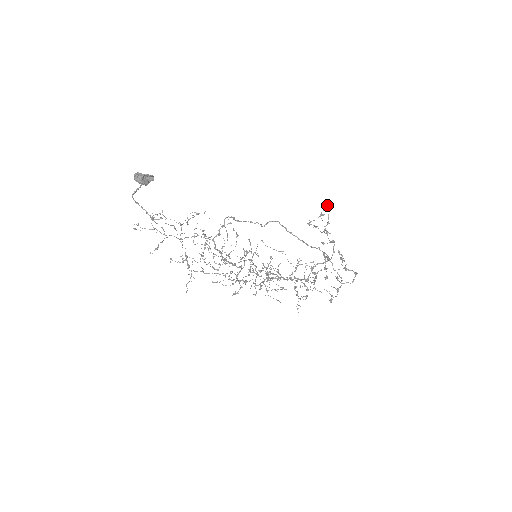
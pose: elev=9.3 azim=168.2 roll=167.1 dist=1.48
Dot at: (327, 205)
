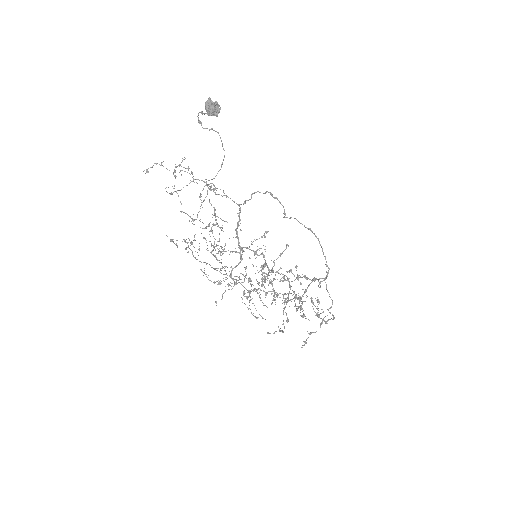
Dot at: (290, 270)
